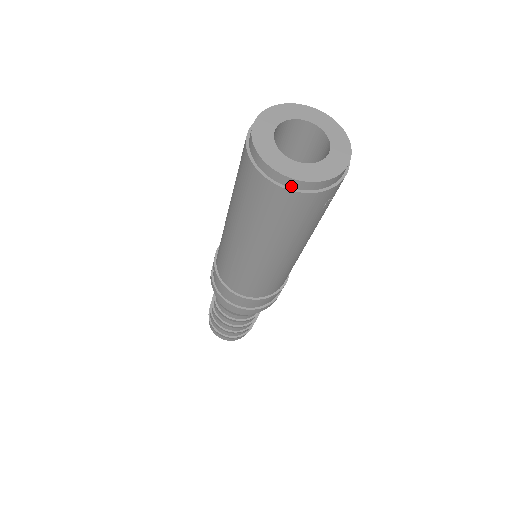
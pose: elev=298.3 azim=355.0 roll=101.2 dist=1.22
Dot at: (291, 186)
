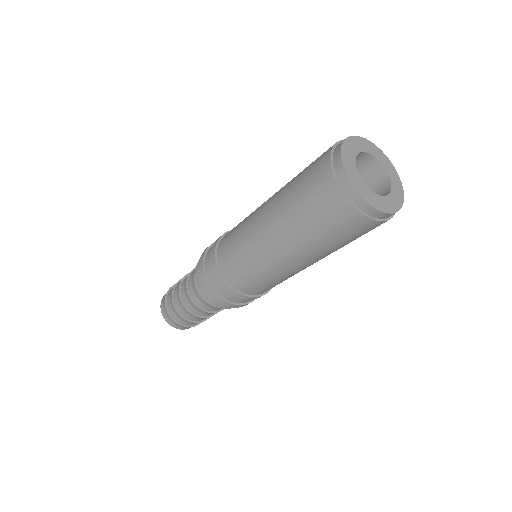
Dot at: (391, 216)
